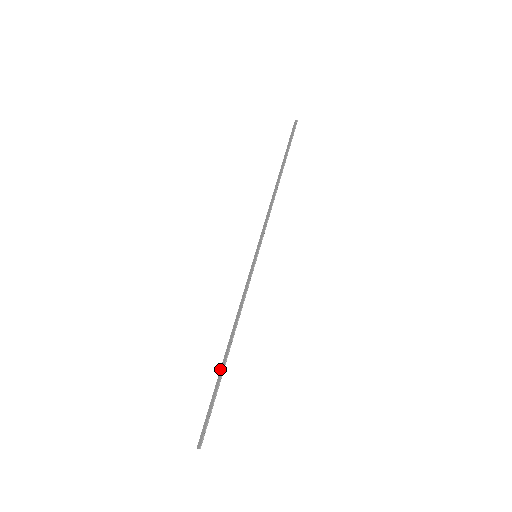
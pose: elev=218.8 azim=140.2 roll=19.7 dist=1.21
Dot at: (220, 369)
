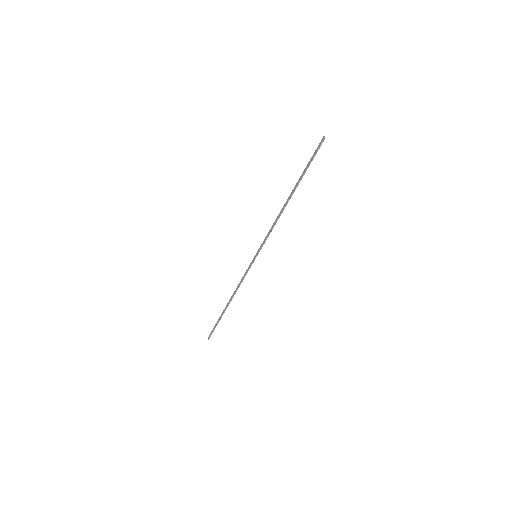
Dot at: (223, 311)
